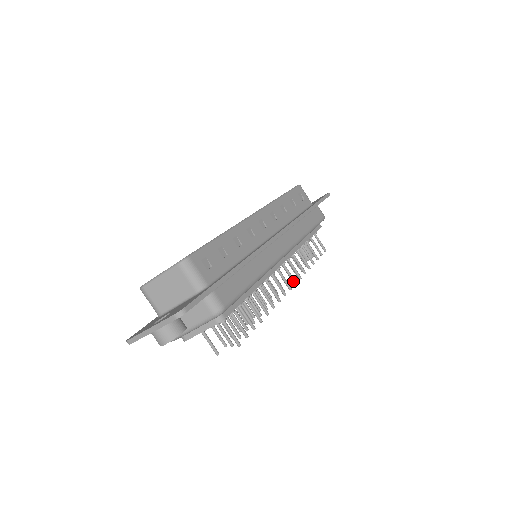
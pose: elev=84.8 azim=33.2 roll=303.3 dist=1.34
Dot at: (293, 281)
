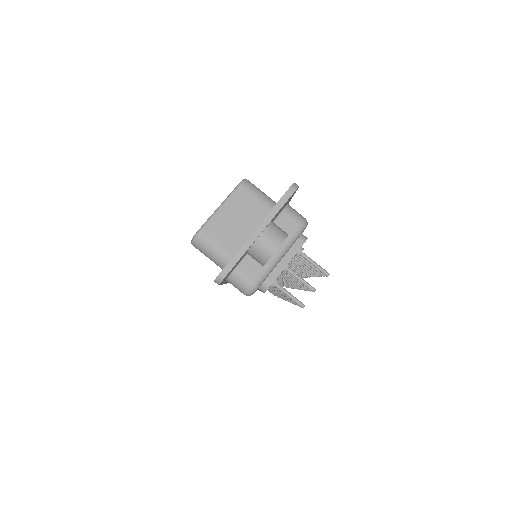
Dot at: occluded
